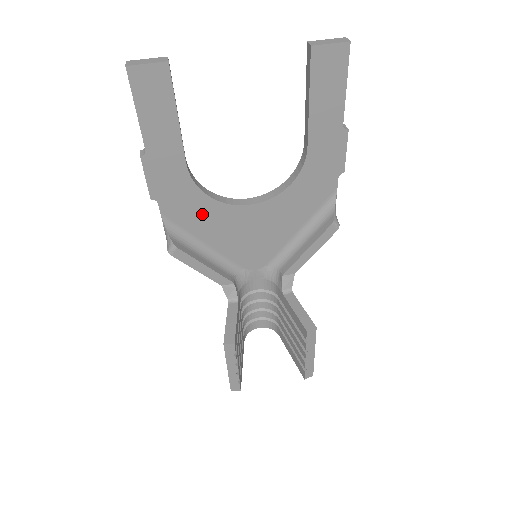
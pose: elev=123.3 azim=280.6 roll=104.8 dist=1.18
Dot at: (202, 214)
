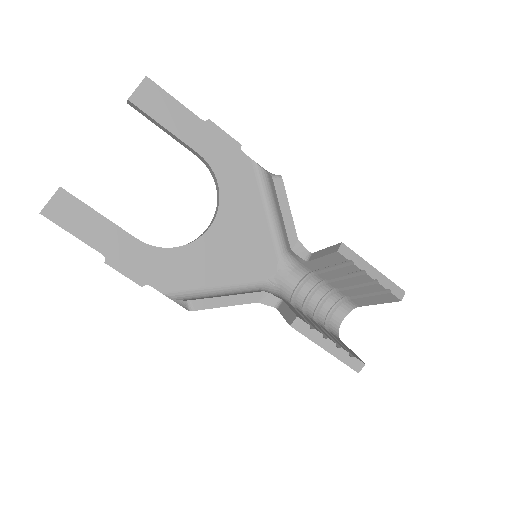
Dot at: (187, 265)
